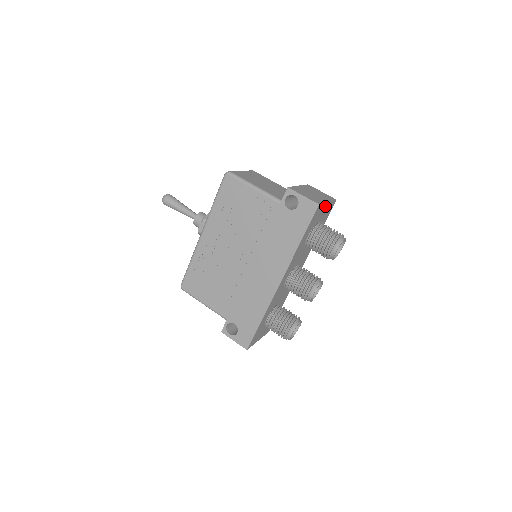
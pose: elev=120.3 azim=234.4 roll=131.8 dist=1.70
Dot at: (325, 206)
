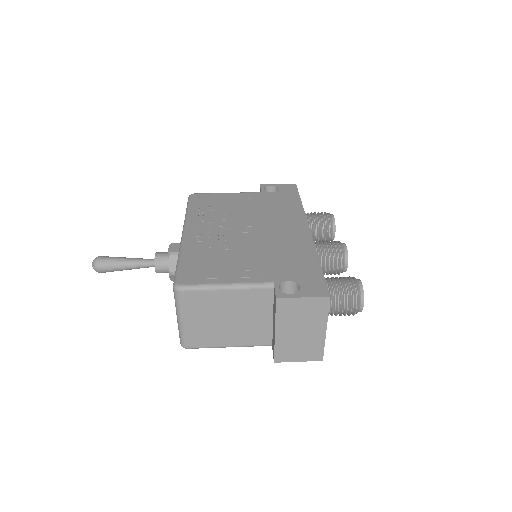
Dot at: occluded
